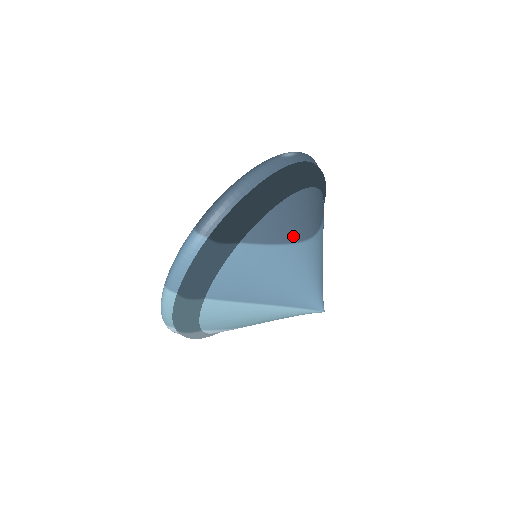
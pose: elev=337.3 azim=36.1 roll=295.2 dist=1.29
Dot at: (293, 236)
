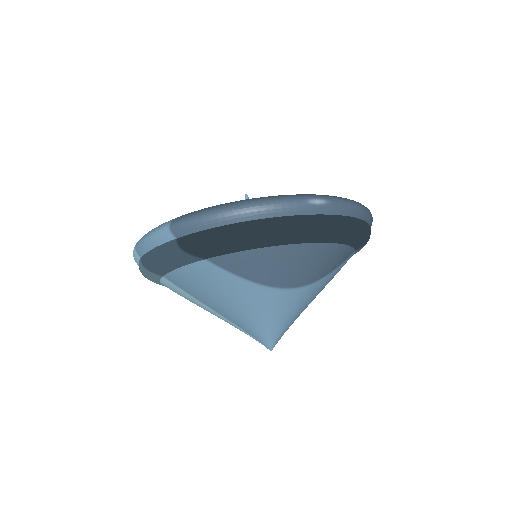
Dot at: (270, 280)
